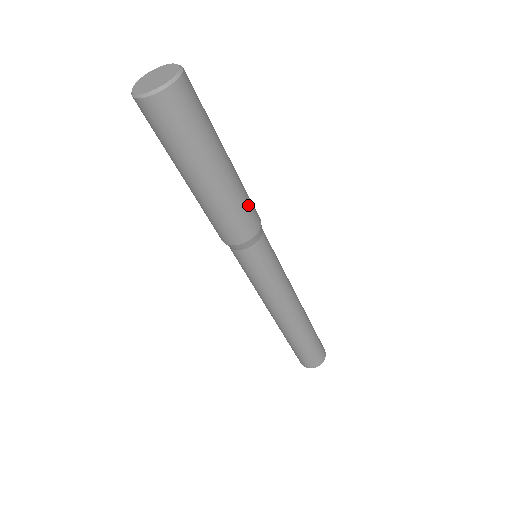
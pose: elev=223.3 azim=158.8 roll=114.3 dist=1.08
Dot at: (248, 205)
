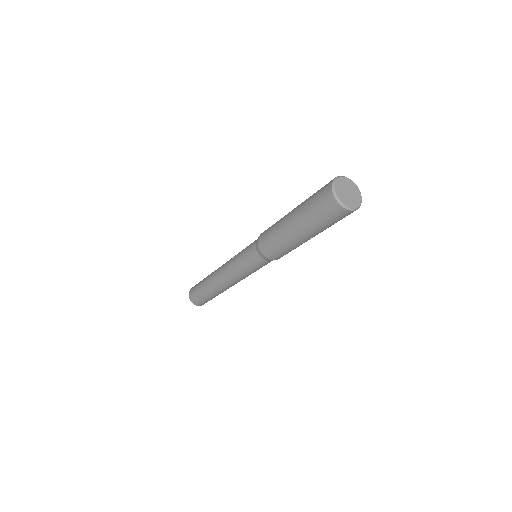
Dot at: occluded
